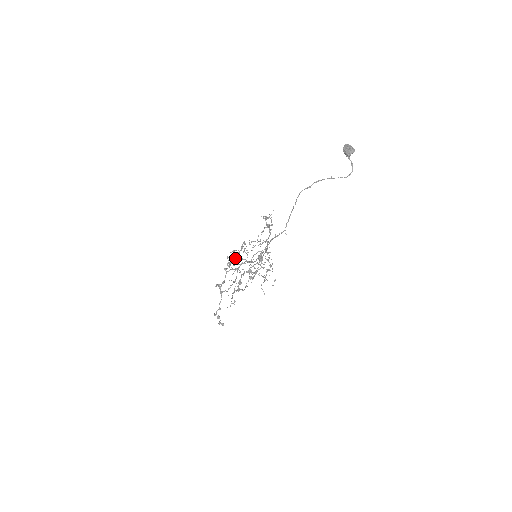
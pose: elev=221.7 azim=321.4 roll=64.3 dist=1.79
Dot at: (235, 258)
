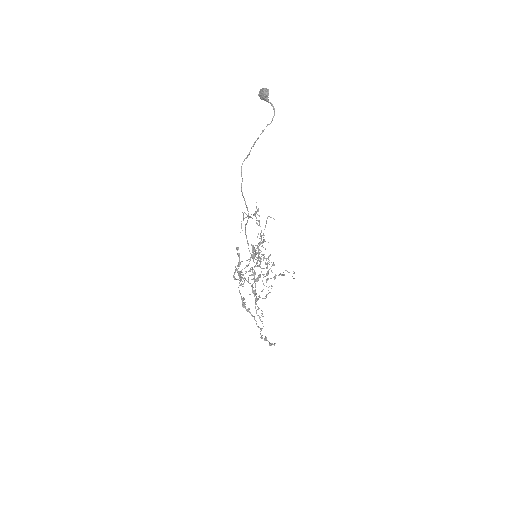
Dot at: (238, 268)
